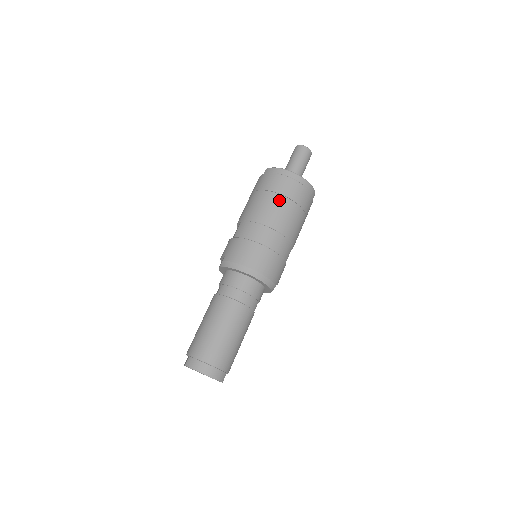
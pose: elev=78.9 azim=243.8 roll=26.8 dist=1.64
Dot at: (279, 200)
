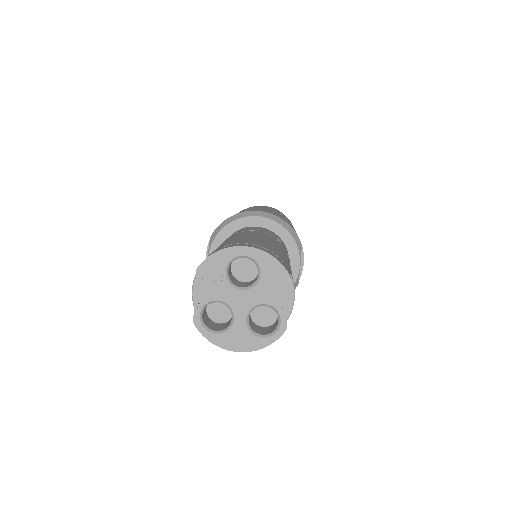
Dot at: occluded
